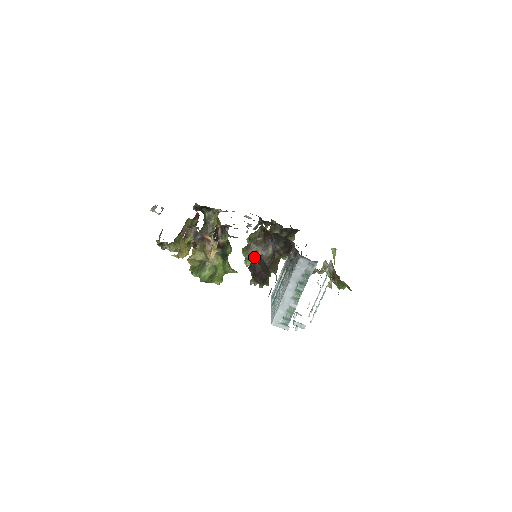
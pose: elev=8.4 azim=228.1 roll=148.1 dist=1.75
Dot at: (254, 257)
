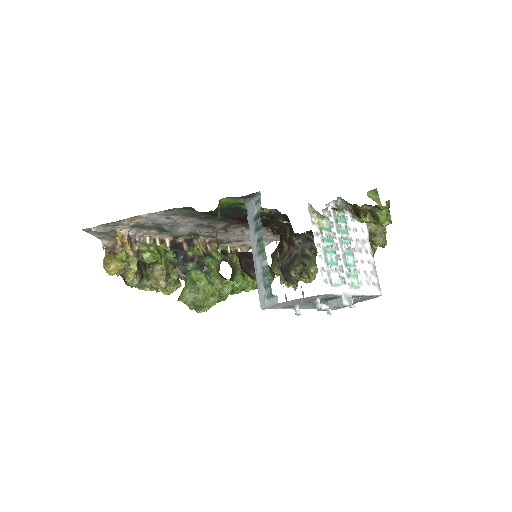
Dot at: (238, 252)
